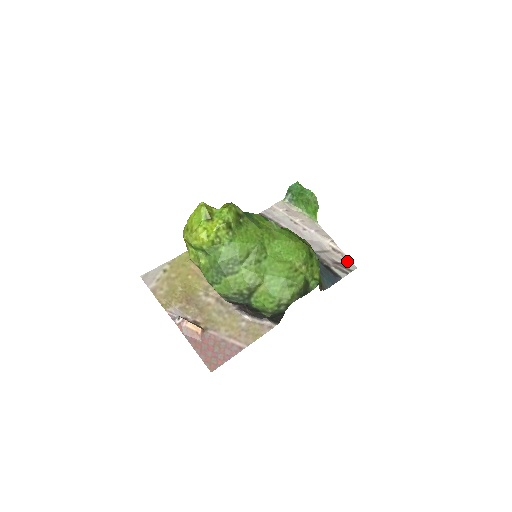
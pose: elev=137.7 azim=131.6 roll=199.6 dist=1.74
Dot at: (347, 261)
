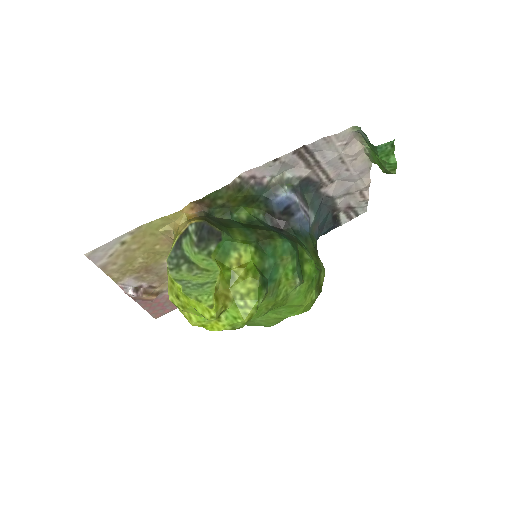
Dot at: (363, 205)
